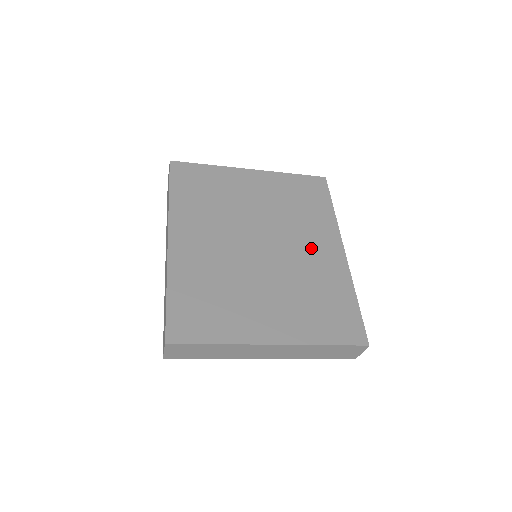
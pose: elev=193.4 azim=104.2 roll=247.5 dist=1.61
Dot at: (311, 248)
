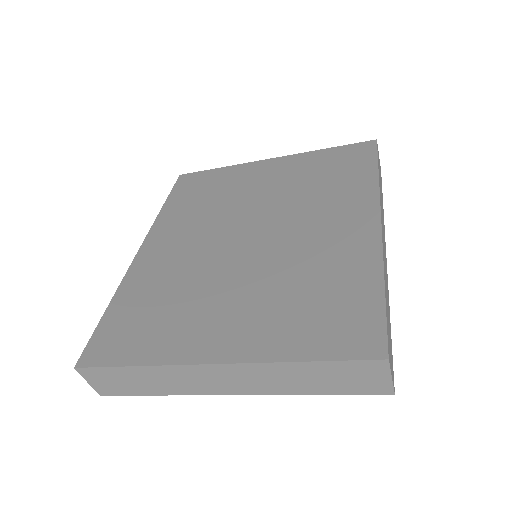
Dot at: (323, 227)
